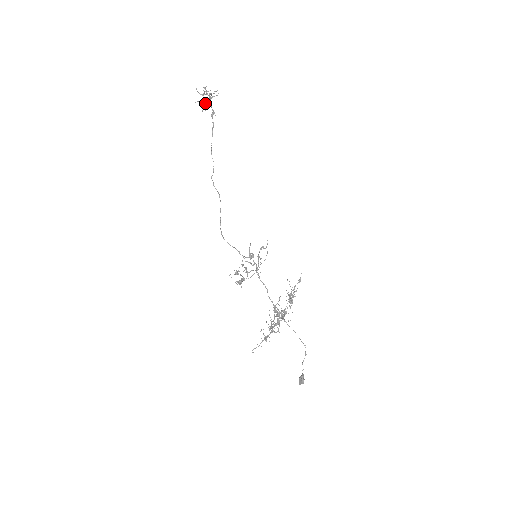
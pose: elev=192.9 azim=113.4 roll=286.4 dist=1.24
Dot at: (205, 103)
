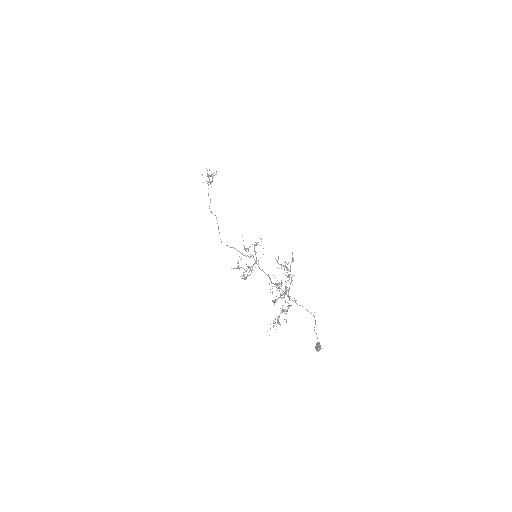
Dot at: occluded
